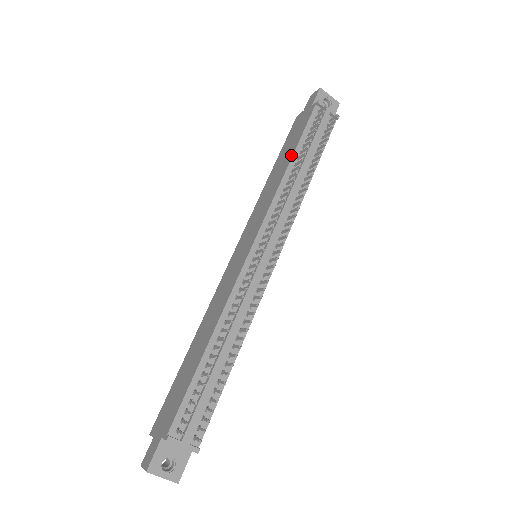
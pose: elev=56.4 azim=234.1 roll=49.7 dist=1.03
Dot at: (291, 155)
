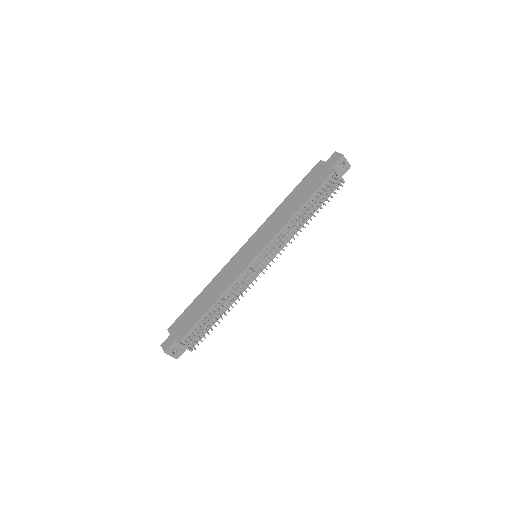
Dot at: (302, 203)
